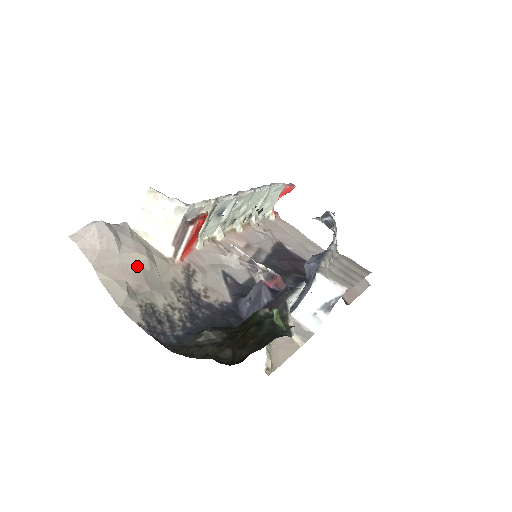
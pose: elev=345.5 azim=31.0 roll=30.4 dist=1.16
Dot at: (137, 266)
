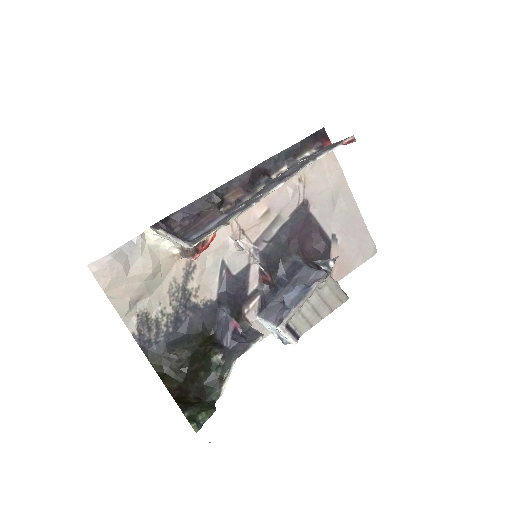
Dot at: (141, 282)
